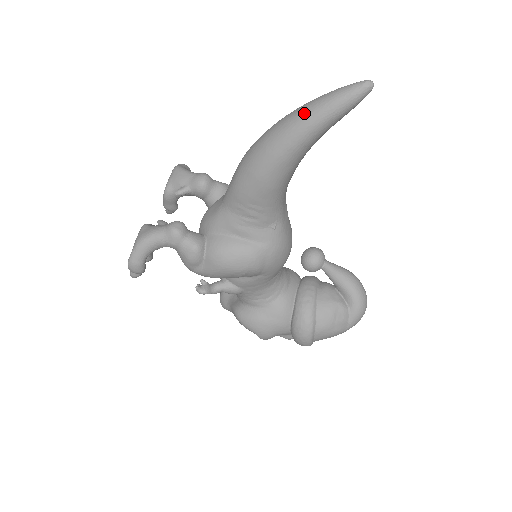
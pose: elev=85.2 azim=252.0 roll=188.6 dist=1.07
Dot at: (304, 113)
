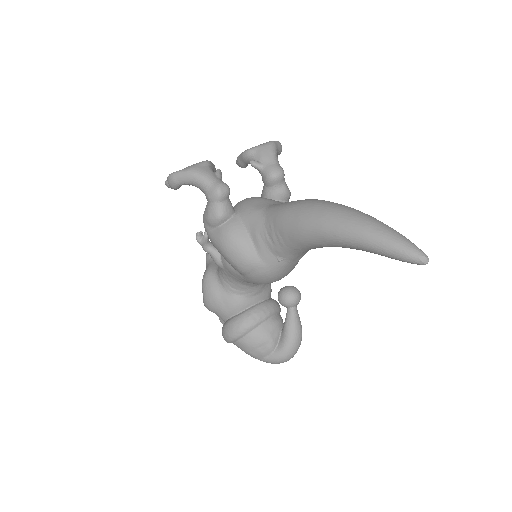
Dot at: (368, 227)
